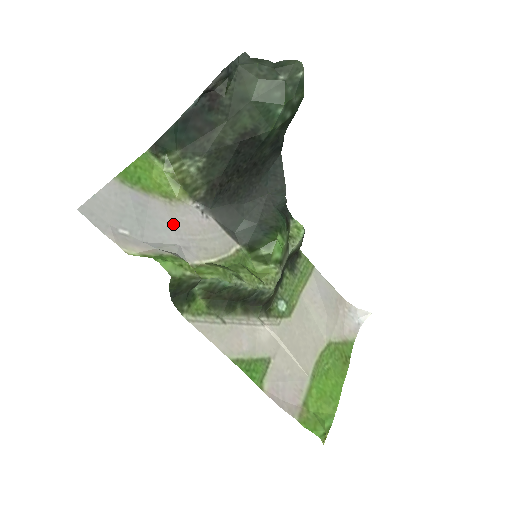
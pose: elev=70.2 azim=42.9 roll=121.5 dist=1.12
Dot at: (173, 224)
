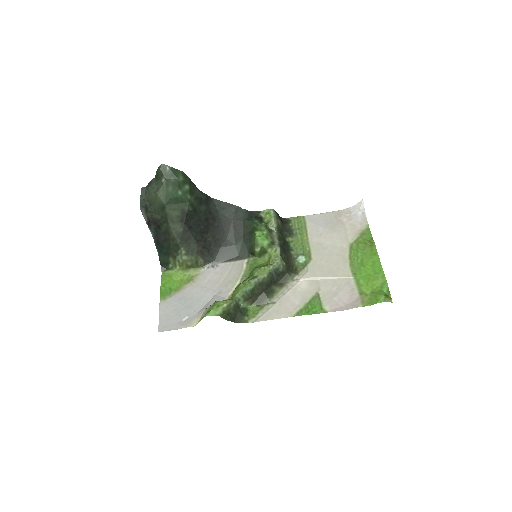
Dot at: (204, 289)
